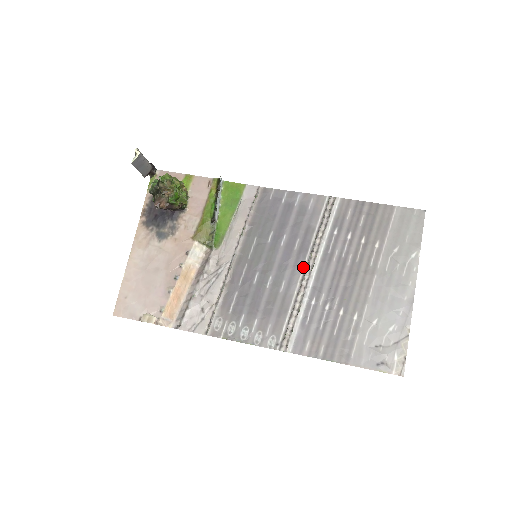
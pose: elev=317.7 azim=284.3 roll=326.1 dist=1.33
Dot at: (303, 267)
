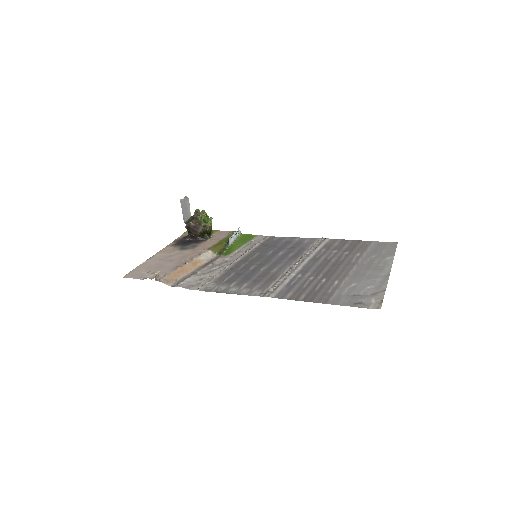
Dot at: (294, 262)
